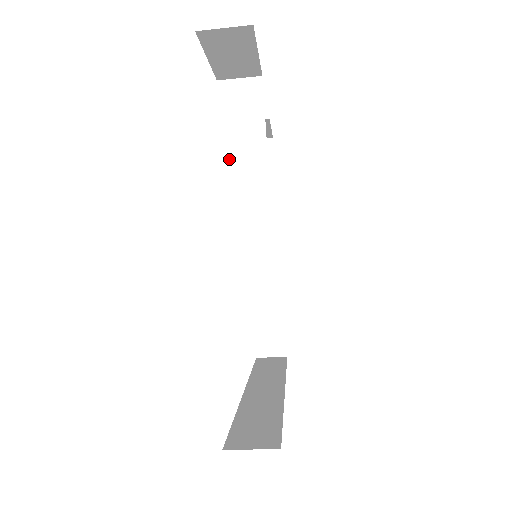
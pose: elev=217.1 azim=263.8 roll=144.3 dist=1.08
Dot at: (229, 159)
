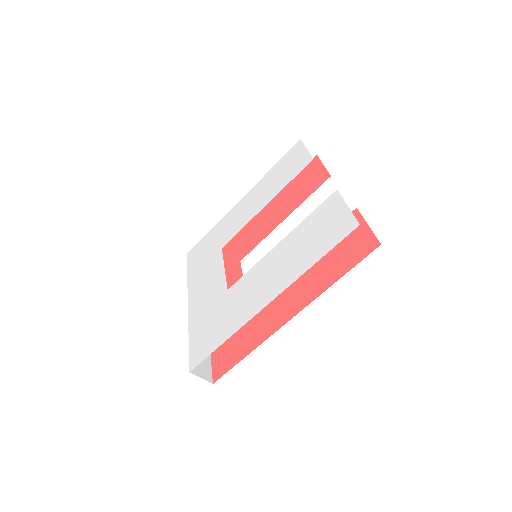
Dot at: occluded
